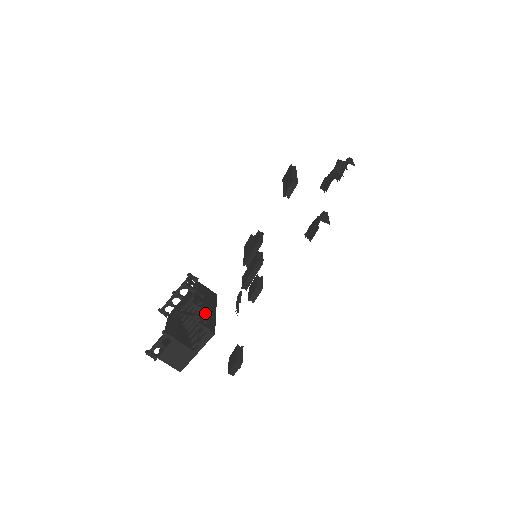
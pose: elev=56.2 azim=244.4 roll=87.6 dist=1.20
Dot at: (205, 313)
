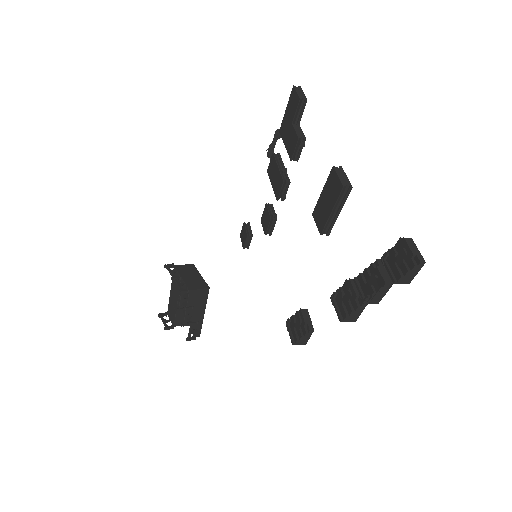
Dot at: (193, 324)
